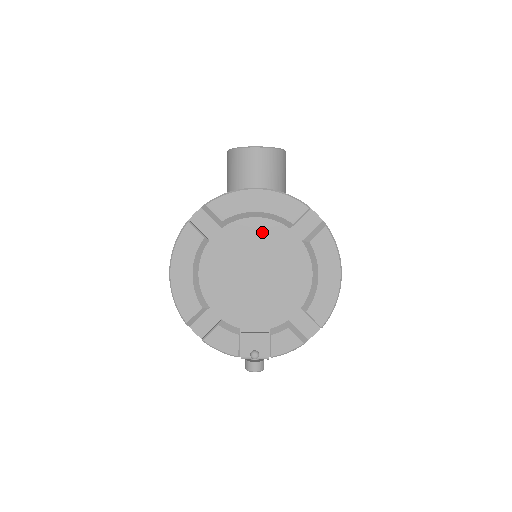
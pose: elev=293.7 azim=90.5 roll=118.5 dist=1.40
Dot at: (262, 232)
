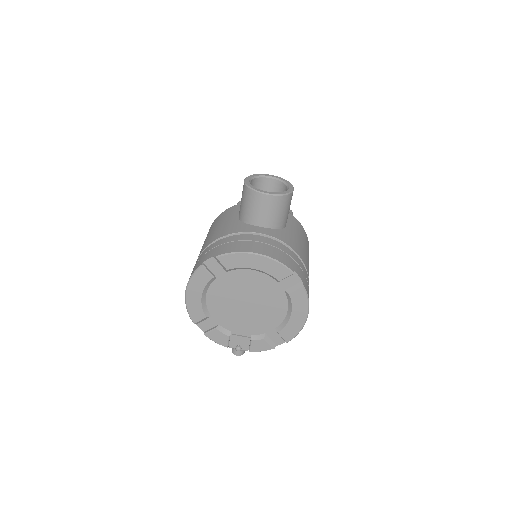
Dot at: (256, 280)
